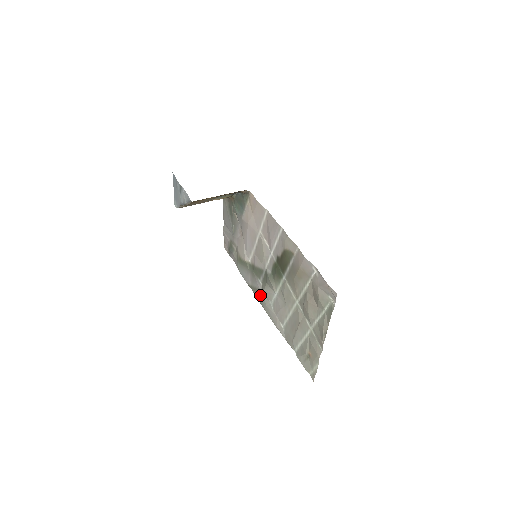
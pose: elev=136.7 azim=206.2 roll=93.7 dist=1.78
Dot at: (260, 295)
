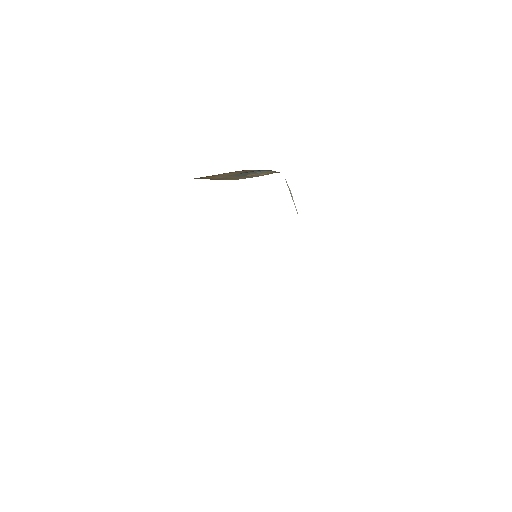
Dot at: occluded
